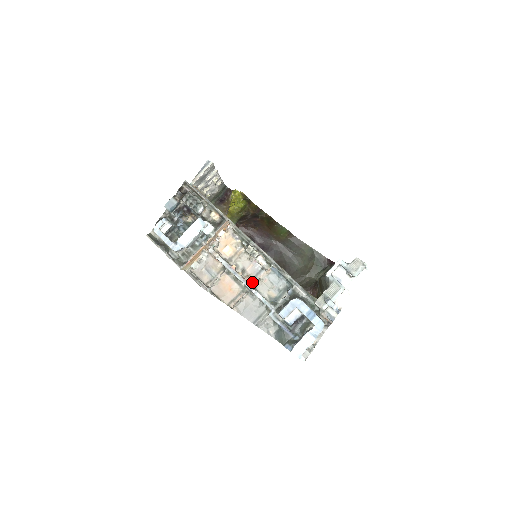
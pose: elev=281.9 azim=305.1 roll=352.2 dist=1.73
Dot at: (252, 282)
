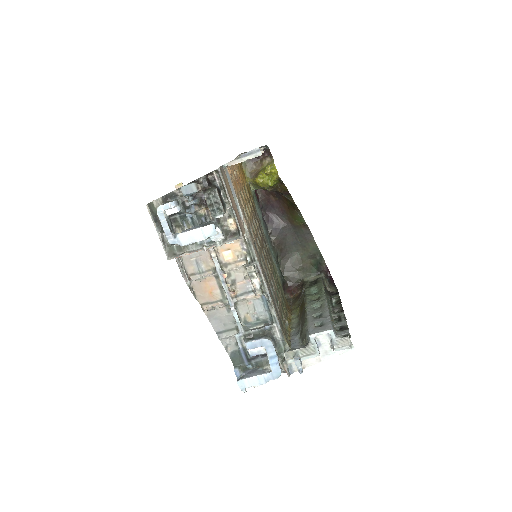
Dot at: (236, 299)
